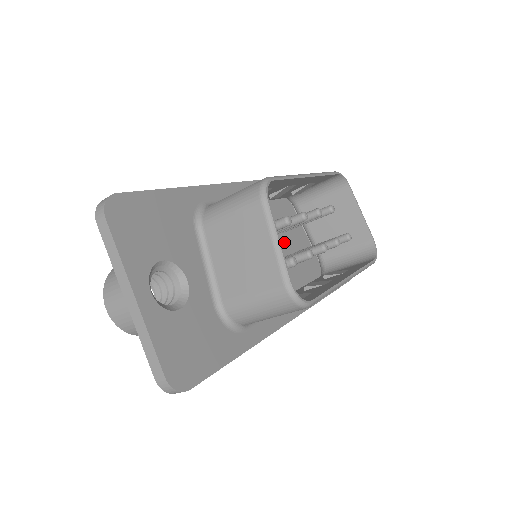
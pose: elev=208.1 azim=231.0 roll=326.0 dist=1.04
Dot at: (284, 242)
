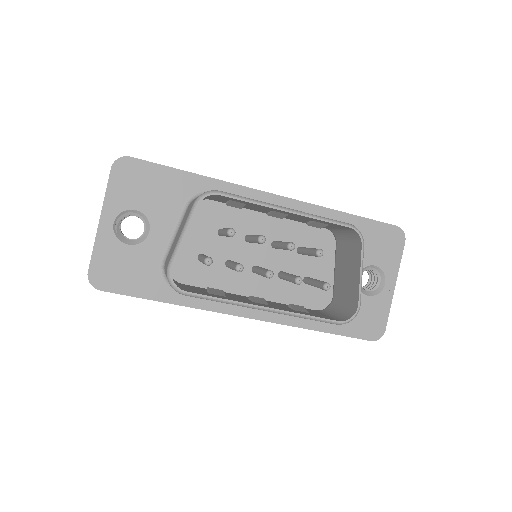
Dot at: (294, 261)
